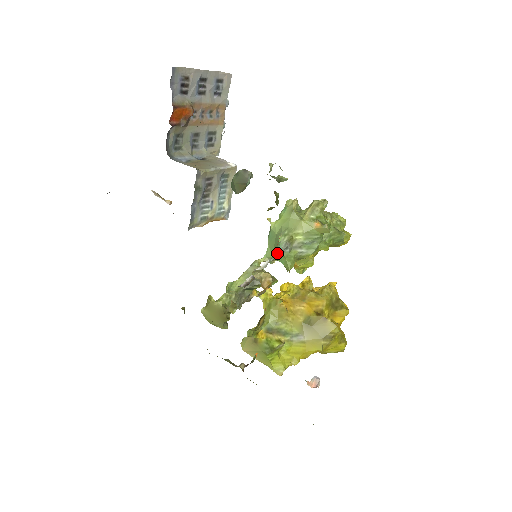
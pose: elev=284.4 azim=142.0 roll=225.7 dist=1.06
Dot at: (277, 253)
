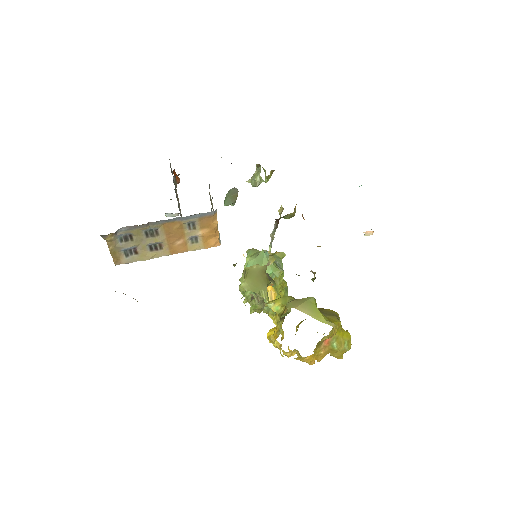
Dot at: occluded
